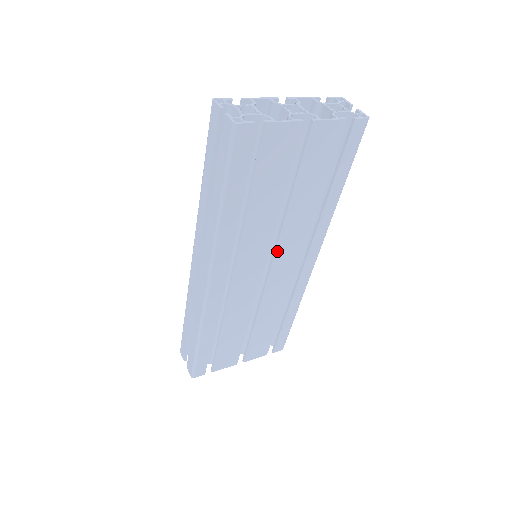
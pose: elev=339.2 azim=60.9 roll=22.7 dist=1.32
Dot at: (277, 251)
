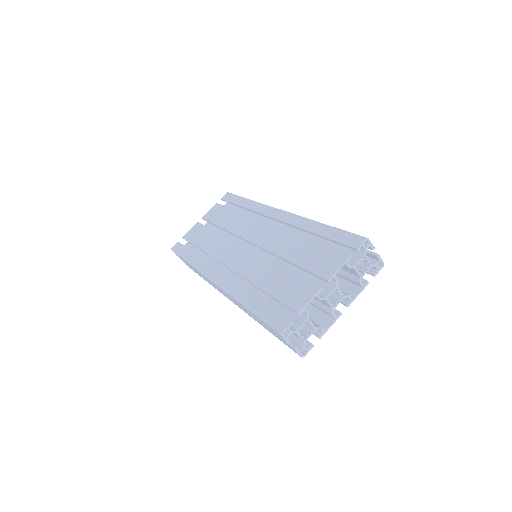
Dot at: occluded
